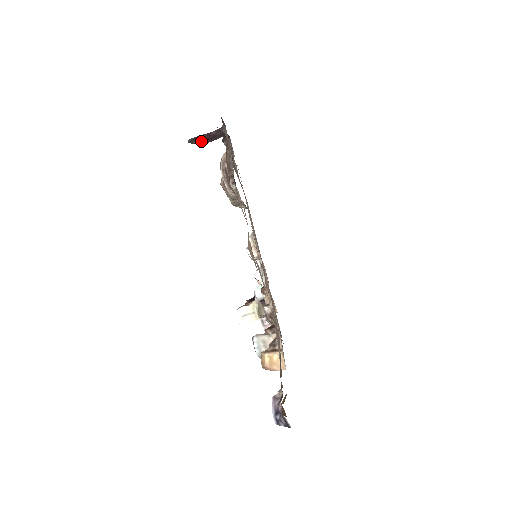
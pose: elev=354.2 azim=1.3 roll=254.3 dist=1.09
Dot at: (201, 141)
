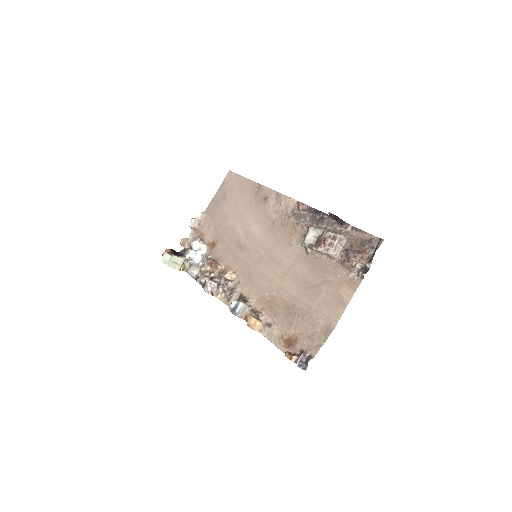
Dot at: (333, 217)
